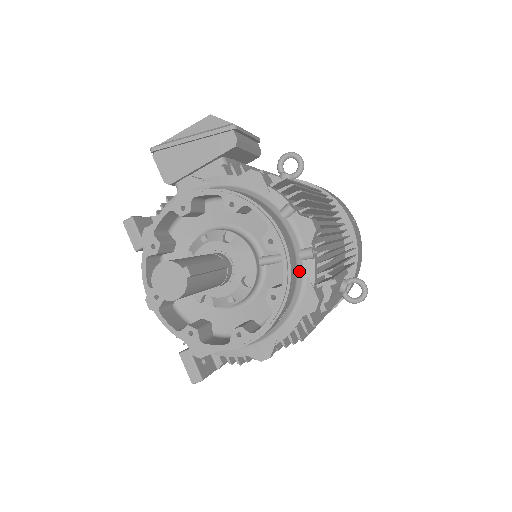
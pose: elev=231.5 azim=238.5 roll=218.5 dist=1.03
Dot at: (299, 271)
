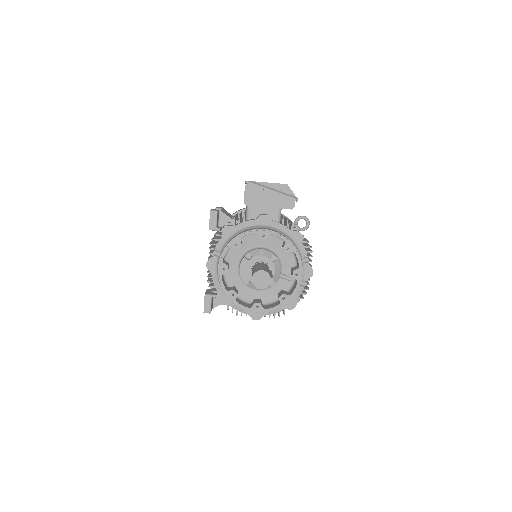
Dot at: occluded
